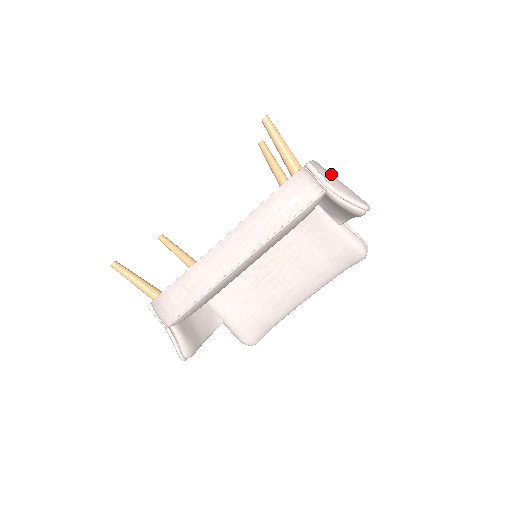
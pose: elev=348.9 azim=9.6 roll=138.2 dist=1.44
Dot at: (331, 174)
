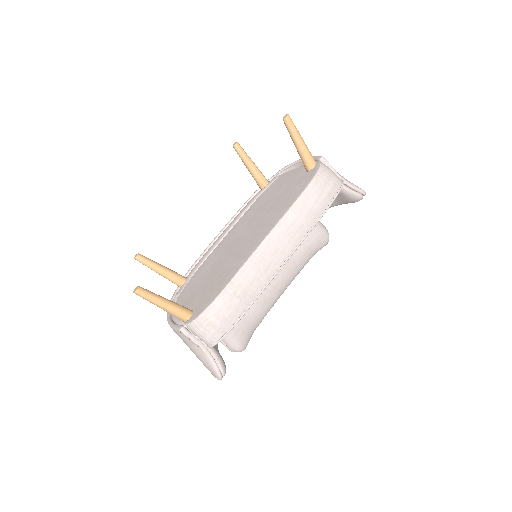
Dot at: occluded
